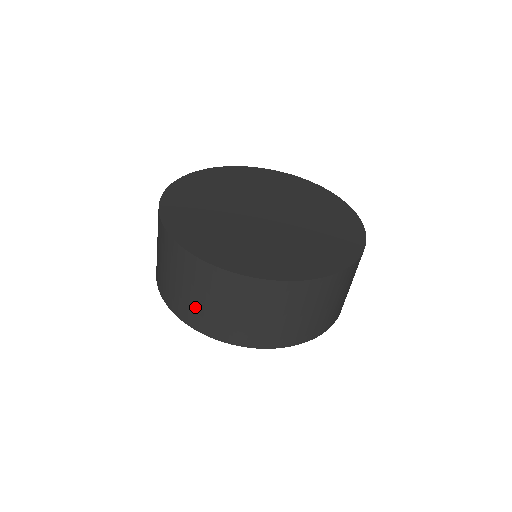
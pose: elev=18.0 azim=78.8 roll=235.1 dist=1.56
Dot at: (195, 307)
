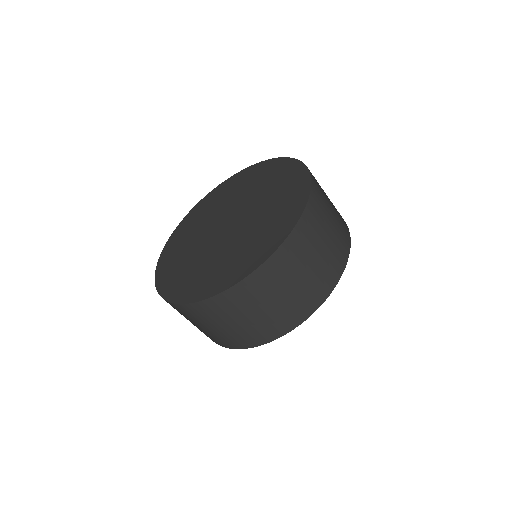
Dot at: occluded
